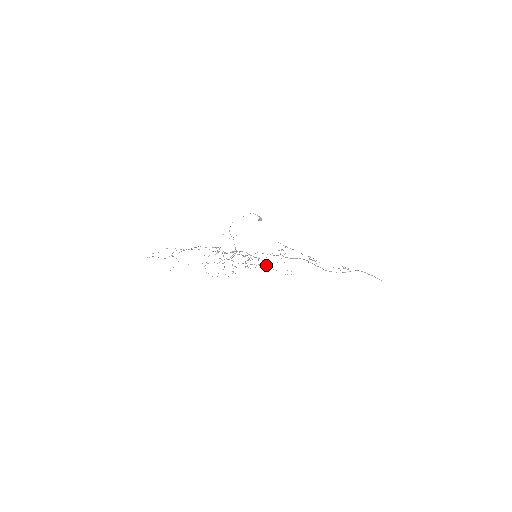
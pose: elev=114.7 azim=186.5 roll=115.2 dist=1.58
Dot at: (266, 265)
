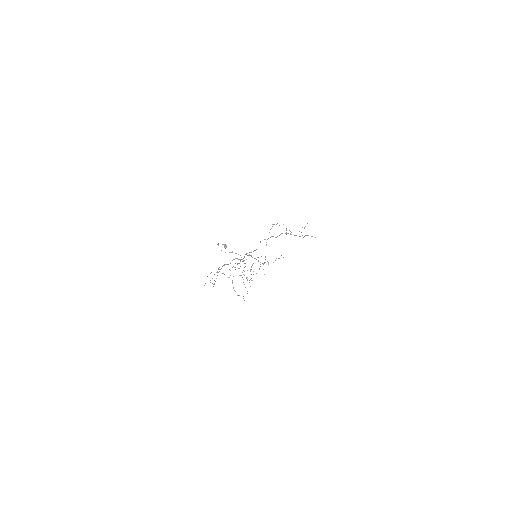
Dot at: occluded
